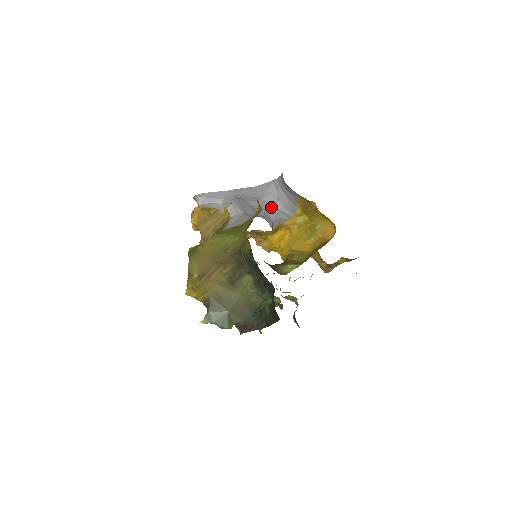
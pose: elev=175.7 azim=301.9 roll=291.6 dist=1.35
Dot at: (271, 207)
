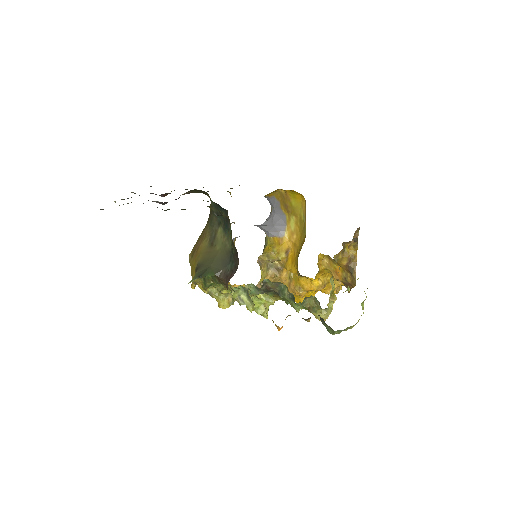
Dot at: (267, 226)
